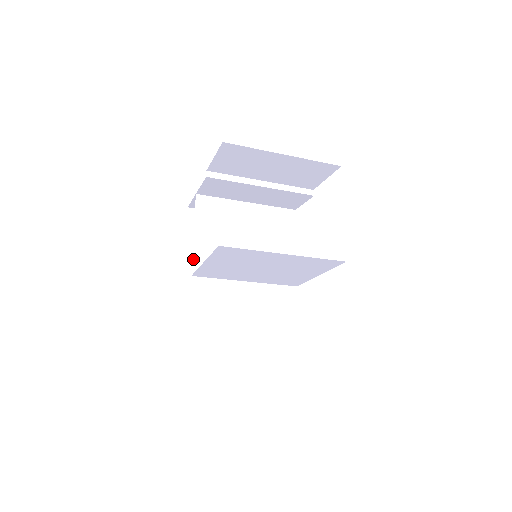
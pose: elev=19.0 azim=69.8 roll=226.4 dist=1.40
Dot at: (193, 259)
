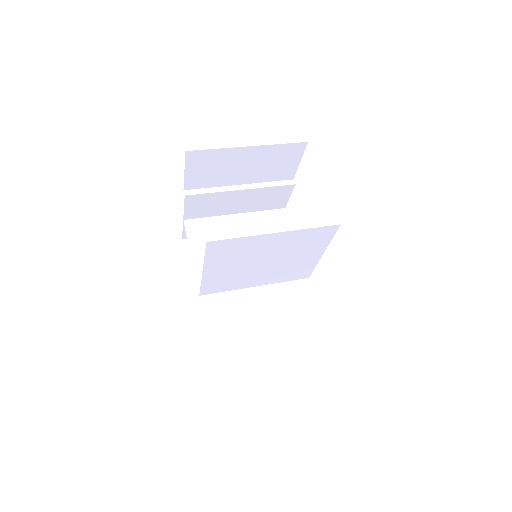
Dot at: (197, 279)
